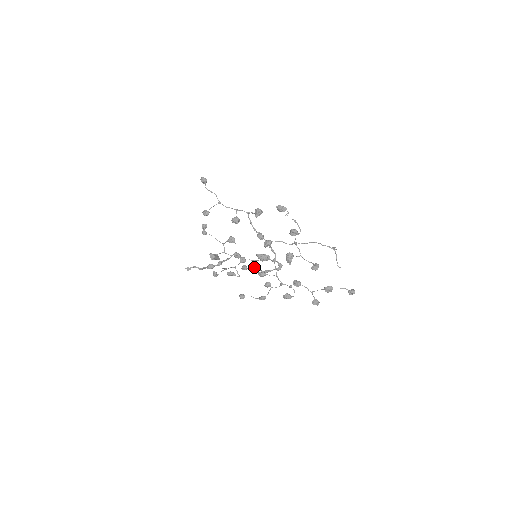
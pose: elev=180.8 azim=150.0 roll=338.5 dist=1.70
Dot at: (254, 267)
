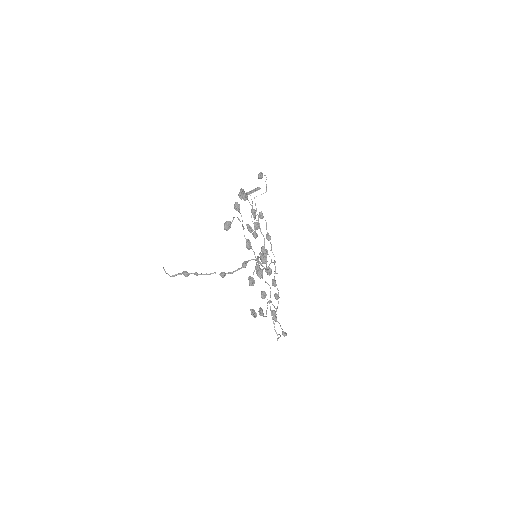
Dot at: (243, 264)
